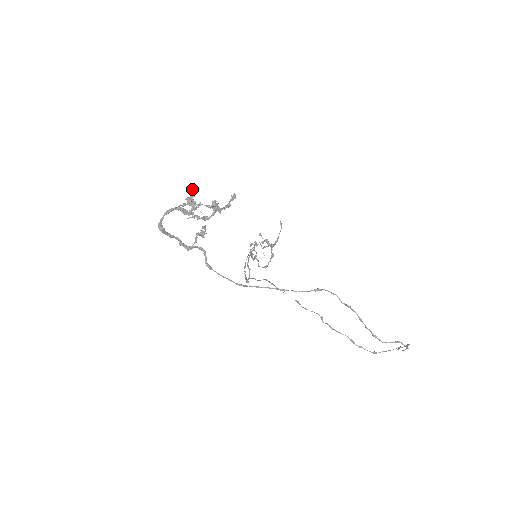
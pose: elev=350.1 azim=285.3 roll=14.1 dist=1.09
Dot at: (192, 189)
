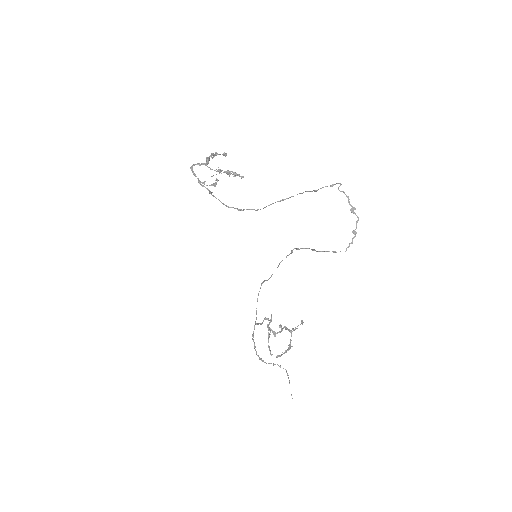
Dot at: (219, 169)
